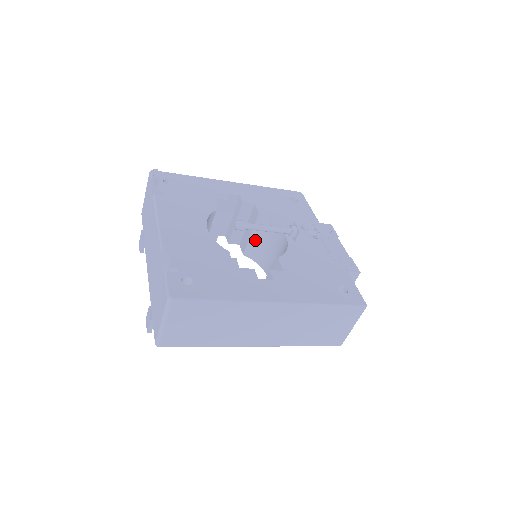
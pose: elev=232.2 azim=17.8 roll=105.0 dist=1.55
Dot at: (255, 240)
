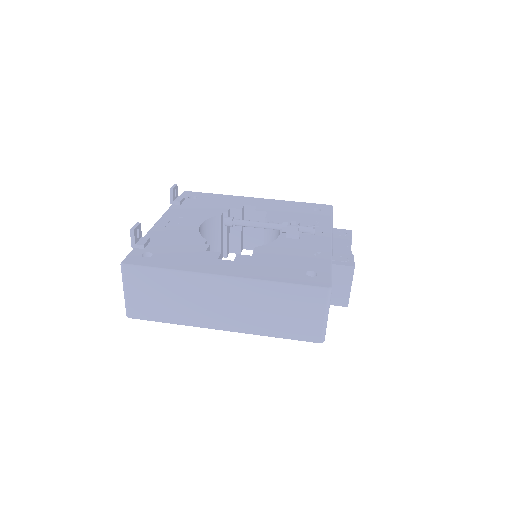
Dot at: occluded
